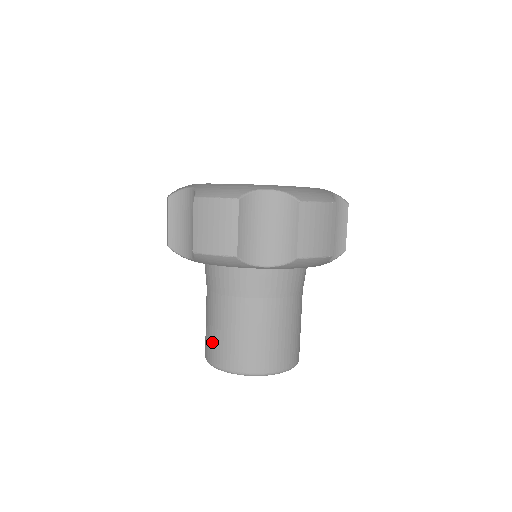
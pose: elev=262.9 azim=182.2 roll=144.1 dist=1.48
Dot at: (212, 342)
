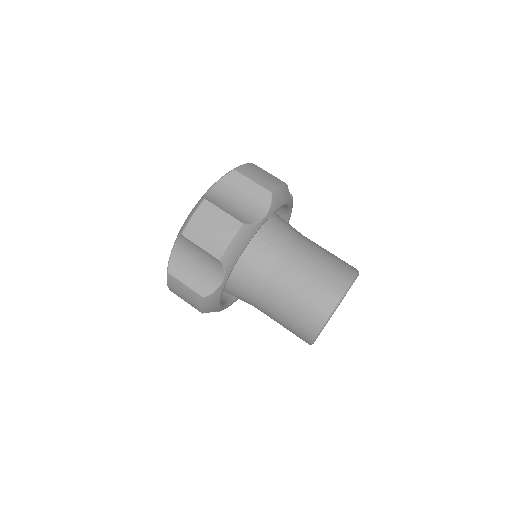
Dot at: (301, 315)
